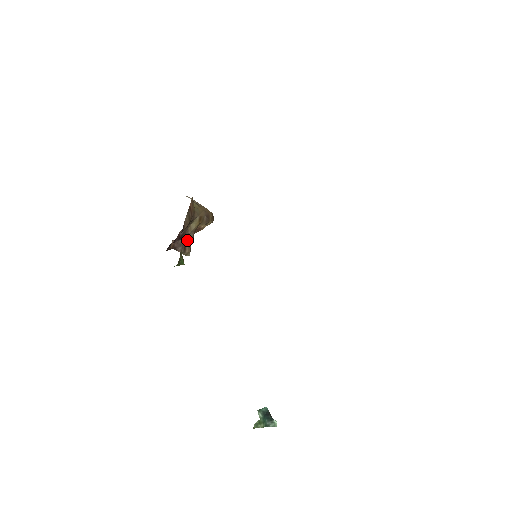
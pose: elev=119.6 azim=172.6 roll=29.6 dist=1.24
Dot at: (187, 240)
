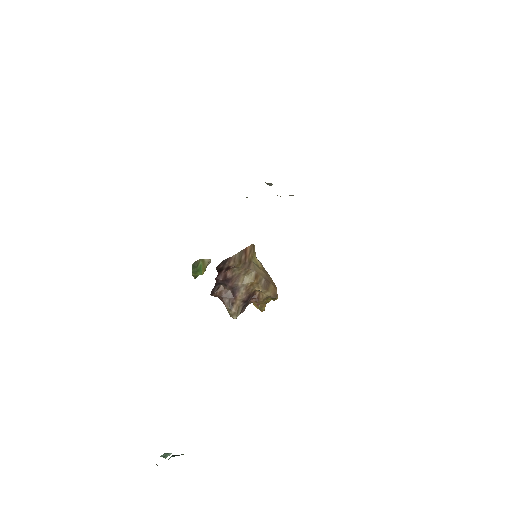
Dot at: (237, 295)
